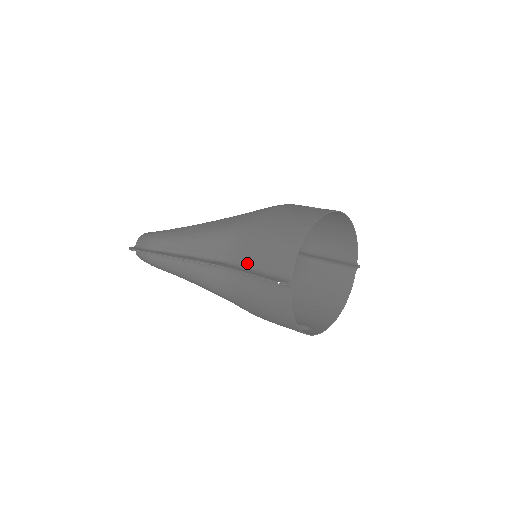
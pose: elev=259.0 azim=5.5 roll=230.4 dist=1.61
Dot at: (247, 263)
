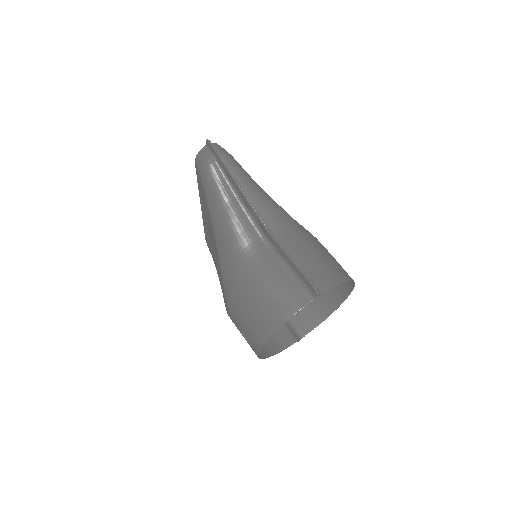
Dot at: (288, 252)
